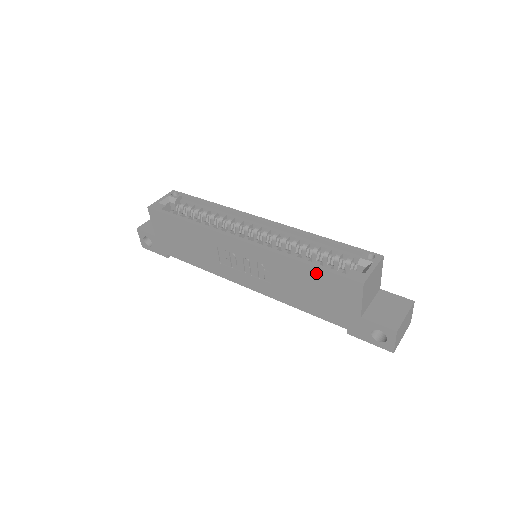
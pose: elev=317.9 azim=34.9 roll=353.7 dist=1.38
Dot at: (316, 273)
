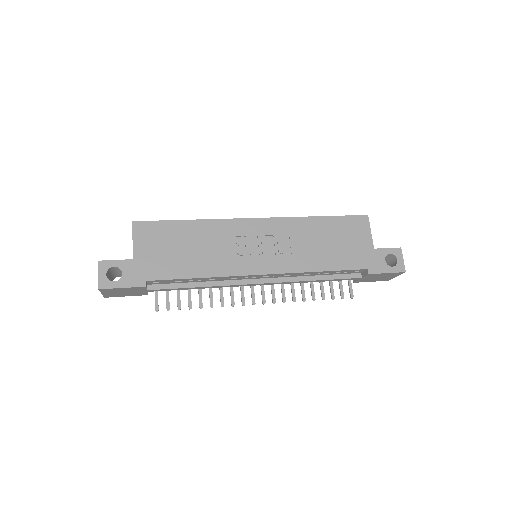
Dot at: (332, 222)
